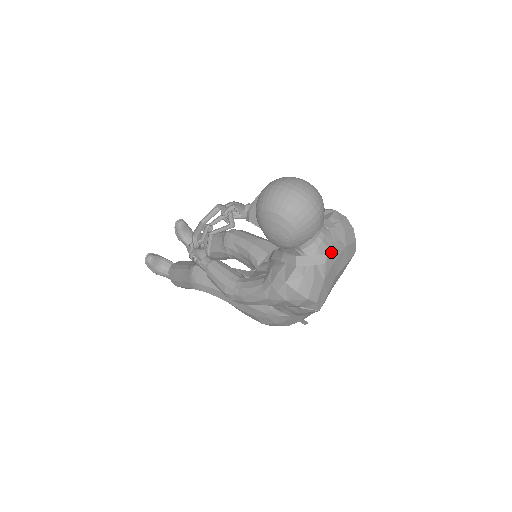
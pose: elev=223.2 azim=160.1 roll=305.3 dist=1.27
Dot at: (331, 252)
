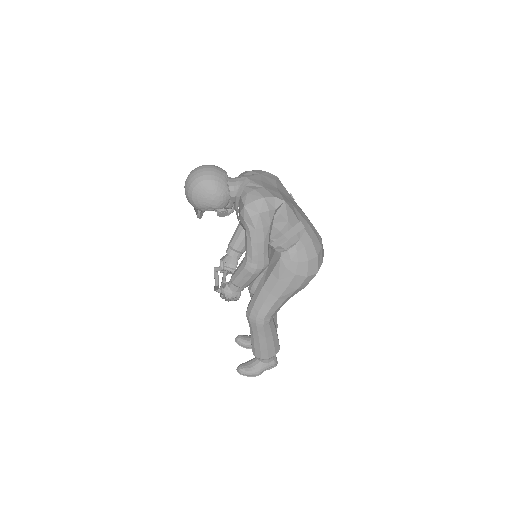
Dot at: (251, 178)
